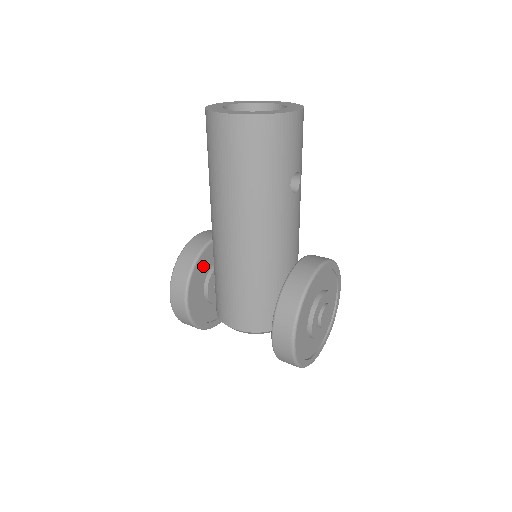
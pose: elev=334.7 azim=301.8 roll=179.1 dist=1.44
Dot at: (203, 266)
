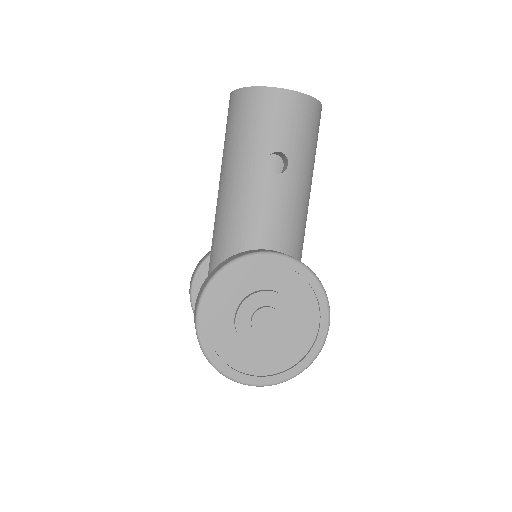
Dot at: occluded
